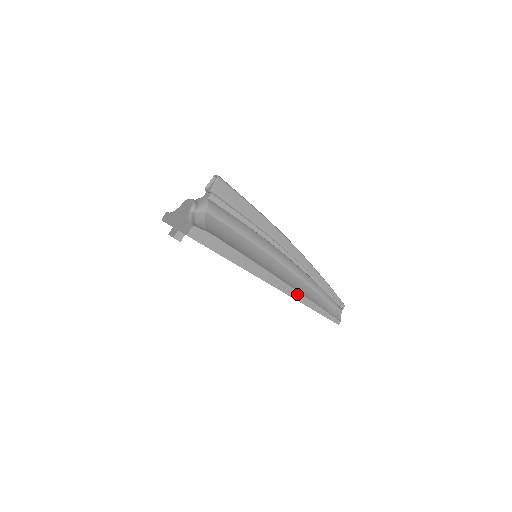
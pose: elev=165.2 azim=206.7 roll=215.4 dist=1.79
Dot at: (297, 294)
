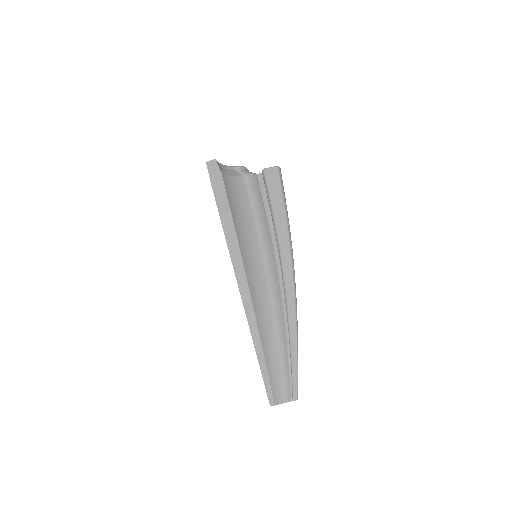
Dot at: (251, 311)
